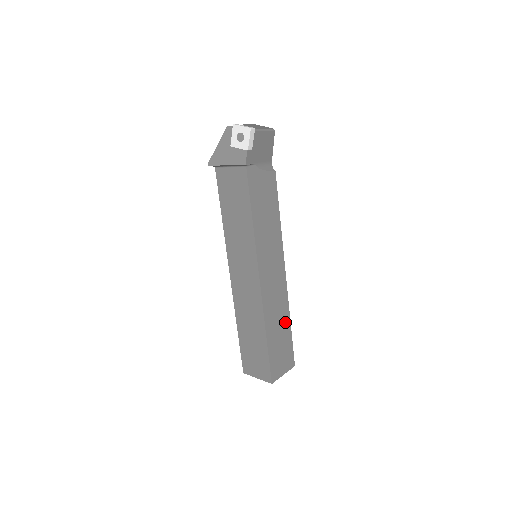
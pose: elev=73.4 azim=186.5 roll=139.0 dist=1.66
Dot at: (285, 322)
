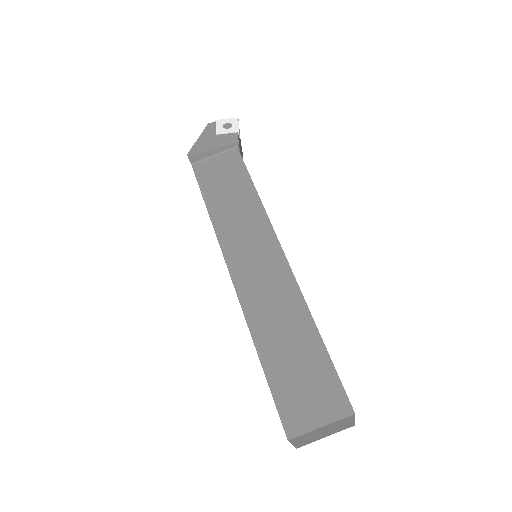
Dot at: occluded
